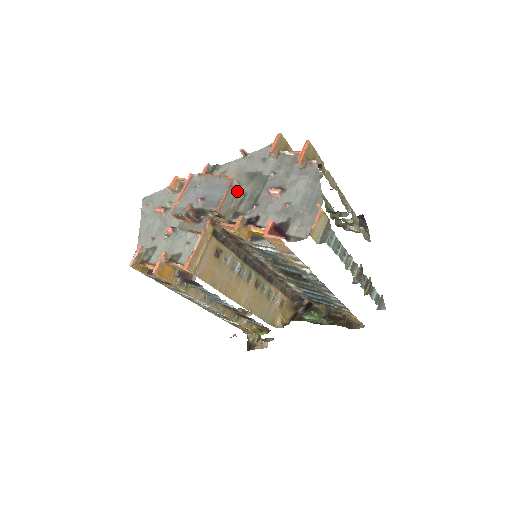
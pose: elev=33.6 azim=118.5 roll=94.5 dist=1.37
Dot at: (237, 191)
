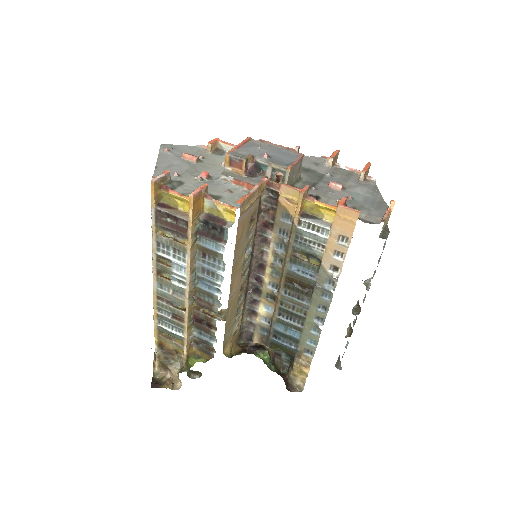
Dot at: (299, 169)
